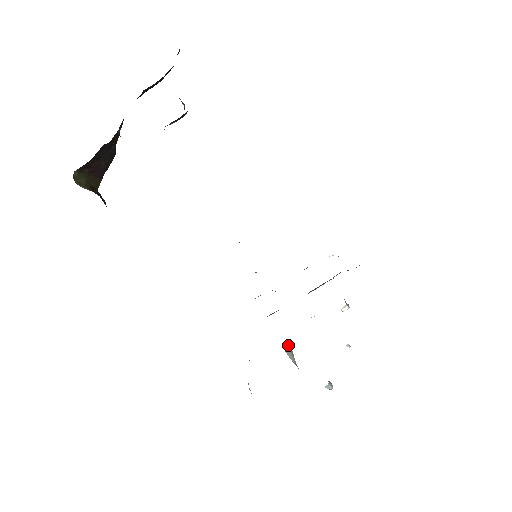
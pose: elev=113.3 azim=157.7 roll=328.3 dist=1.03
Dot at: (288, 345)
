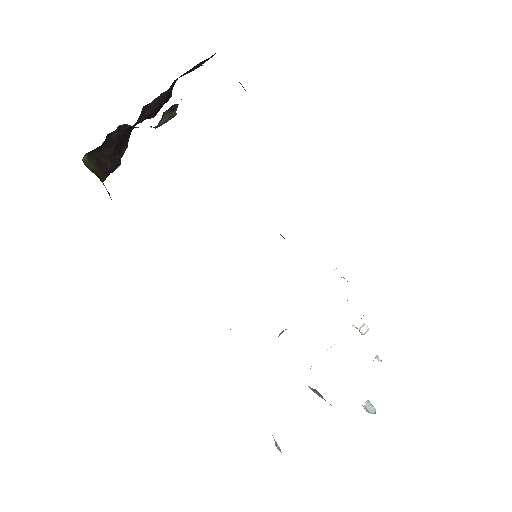
Dot at: occluded
